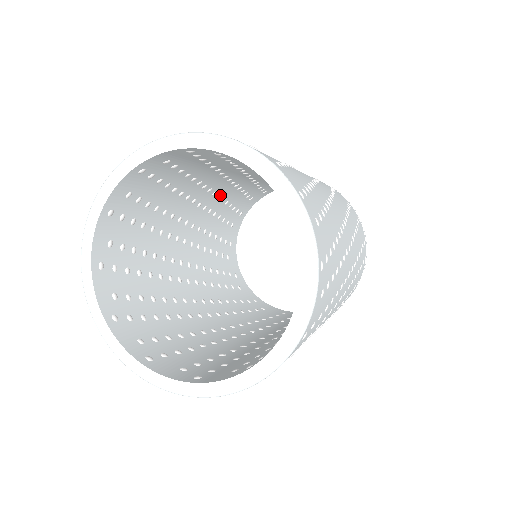
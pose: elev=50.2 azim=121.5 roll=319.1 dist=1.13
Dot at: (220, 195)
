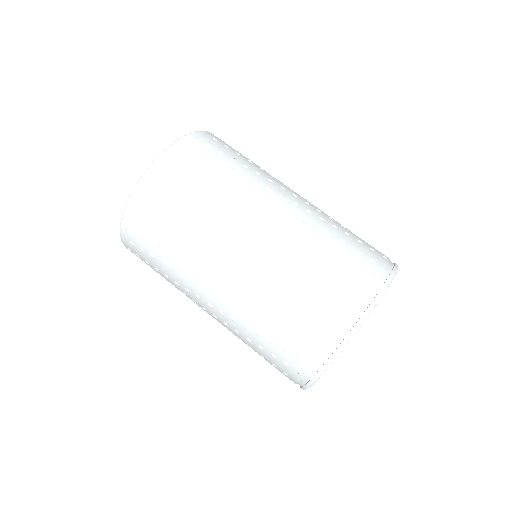
Dot at: occluded
